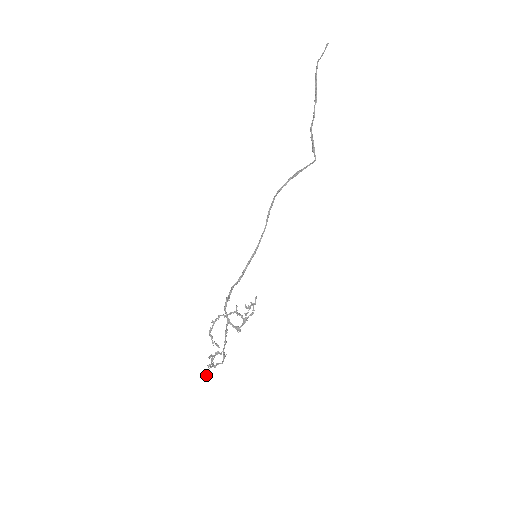
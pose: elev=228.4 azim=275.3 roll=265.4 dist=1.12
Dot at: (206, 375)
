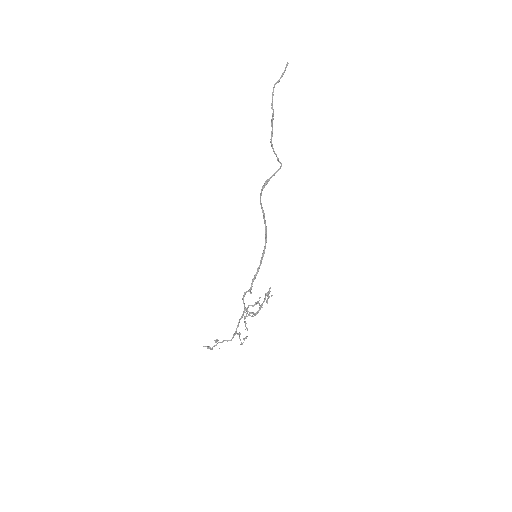
Dot at: (209, 348)
